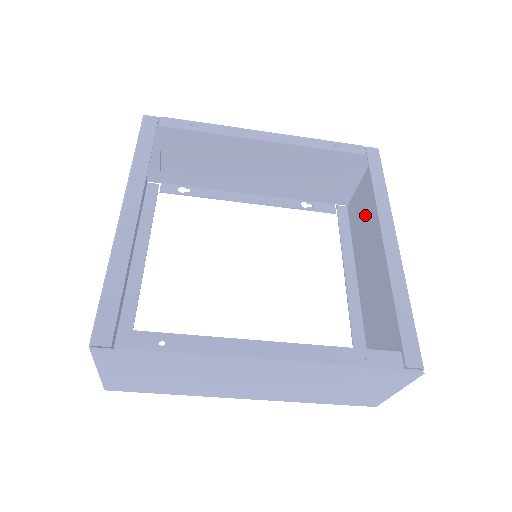
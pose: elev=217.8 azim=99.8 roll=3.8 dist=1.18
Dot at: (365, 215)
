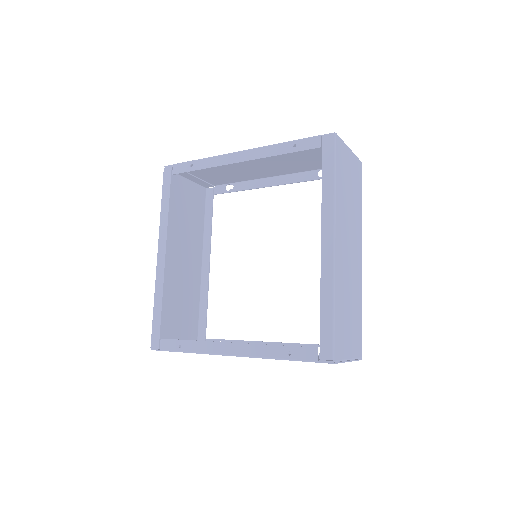
Dot at: (349, 191)
